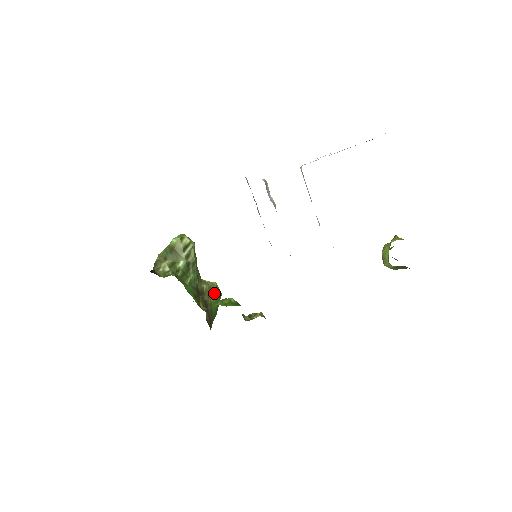
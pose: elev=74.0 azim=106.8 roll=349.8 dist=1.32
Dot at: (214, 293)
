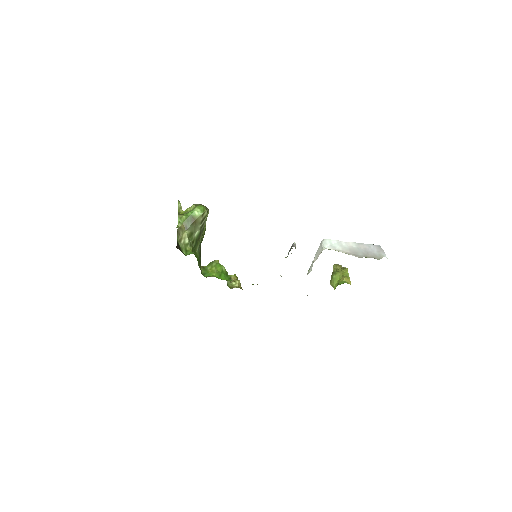
Dot at: (203, 235)
